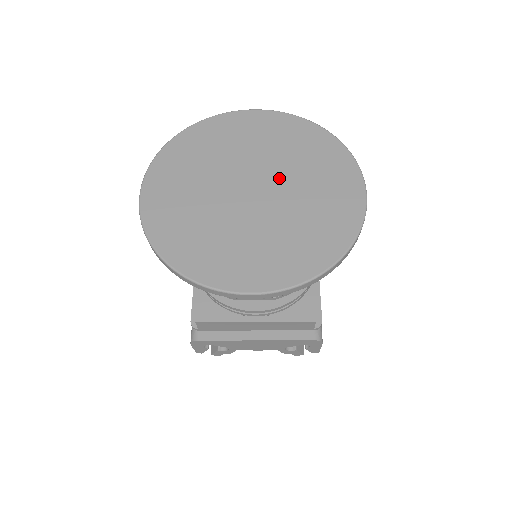
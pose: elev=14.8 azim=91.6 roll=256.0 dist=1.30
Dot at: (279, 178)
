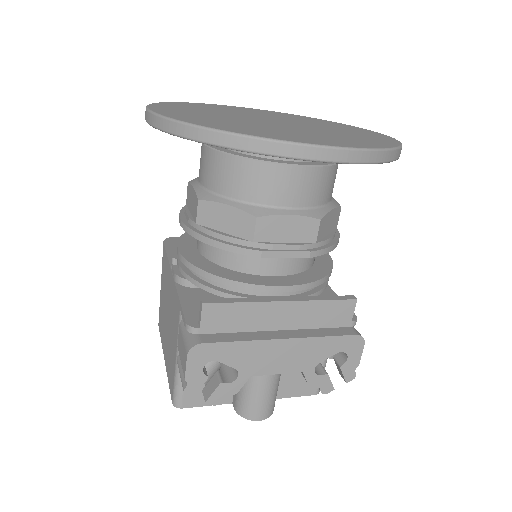
Dot at: (296, 122)
